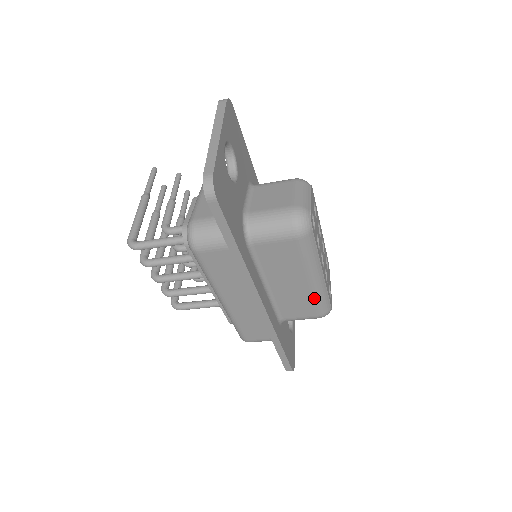
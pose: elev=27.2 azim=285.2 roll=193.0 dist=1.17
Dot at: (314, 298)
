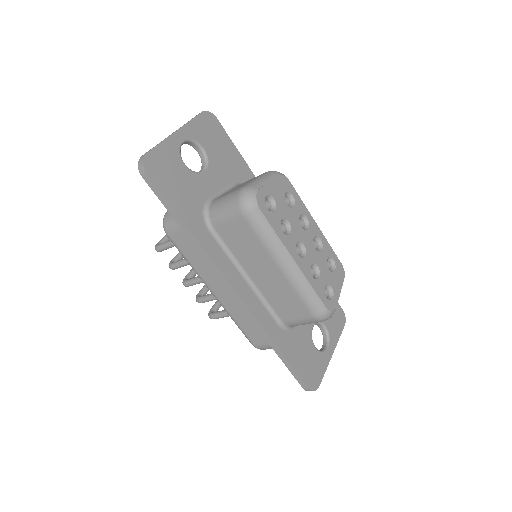
Dot at: (296, 291)
